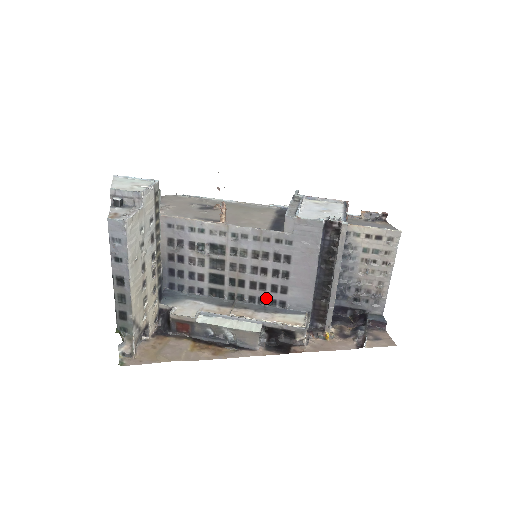
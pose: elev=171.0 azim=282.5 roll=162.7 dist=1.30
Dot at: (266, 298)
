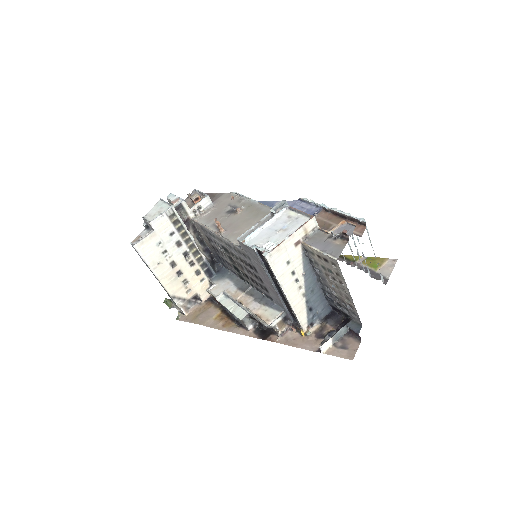
Dot at: (262, 291)
